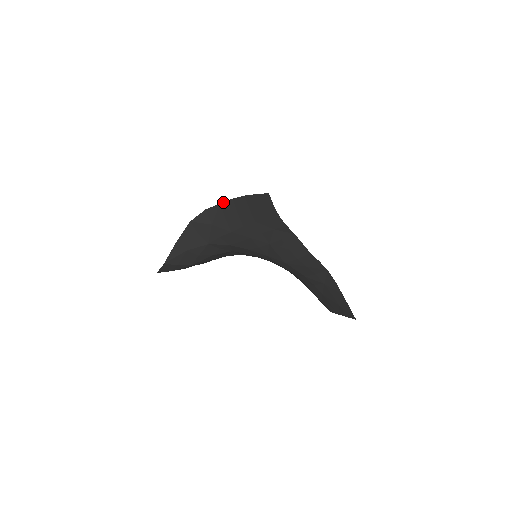
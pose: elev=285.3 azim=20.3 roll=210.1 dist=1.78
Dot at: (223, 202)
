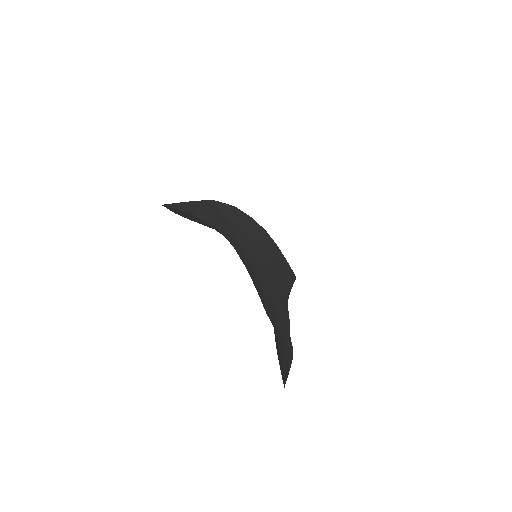
Dot at: (255, 221)
